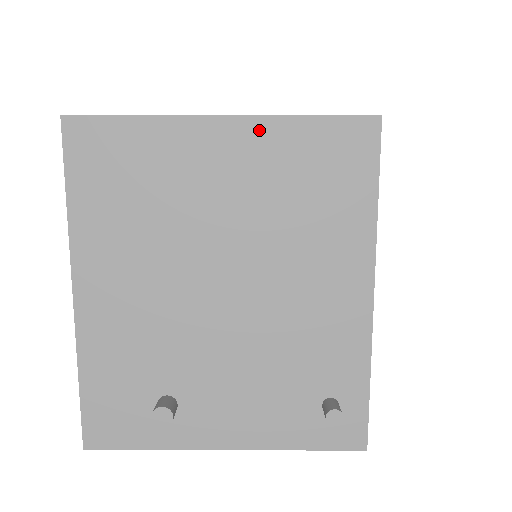
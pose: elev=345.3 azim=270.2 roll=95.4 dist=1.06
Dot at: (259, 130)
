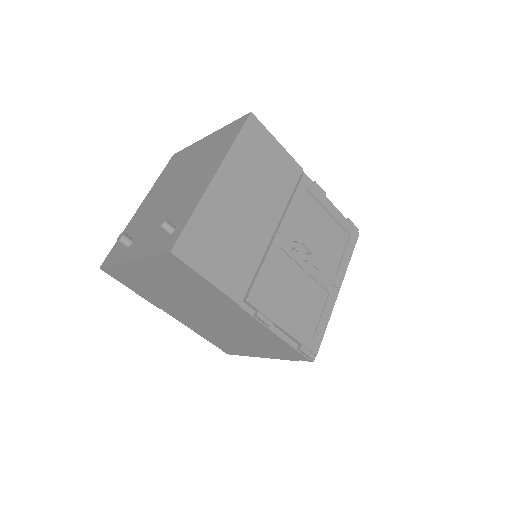
Dot at: (215, 135)
